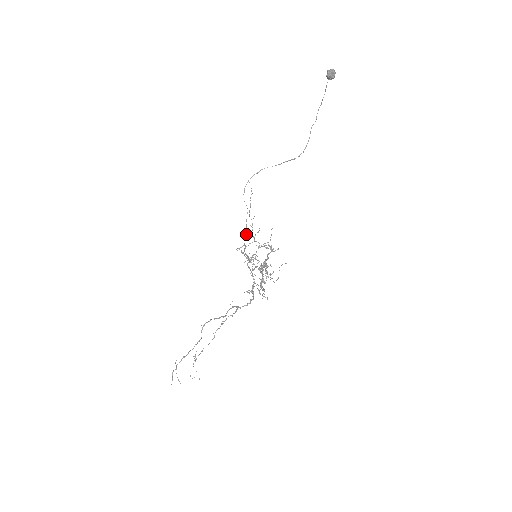
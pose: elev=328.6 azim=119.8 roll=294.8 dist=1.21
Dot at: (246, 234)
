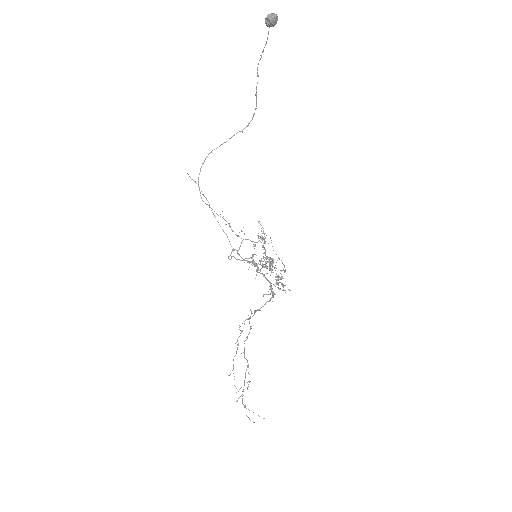
Dot at: (227, 237)
